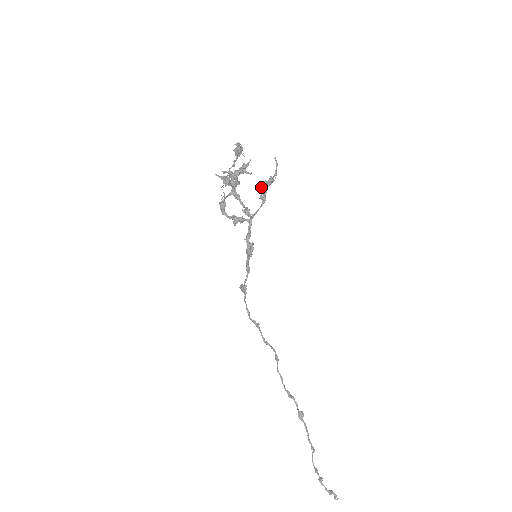
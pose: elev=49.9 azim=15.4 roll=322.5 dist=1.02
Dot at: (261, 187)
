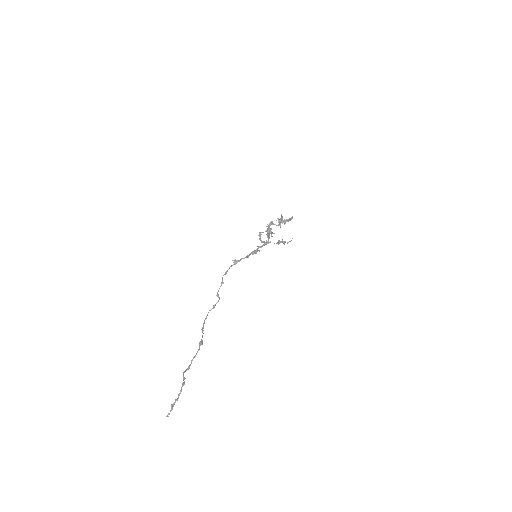
Dot at: (279, 240)
